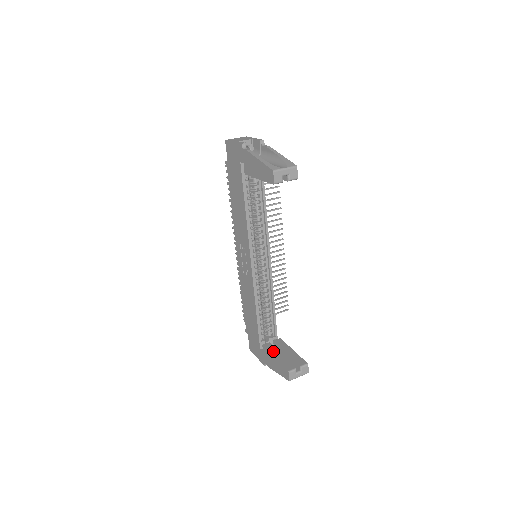
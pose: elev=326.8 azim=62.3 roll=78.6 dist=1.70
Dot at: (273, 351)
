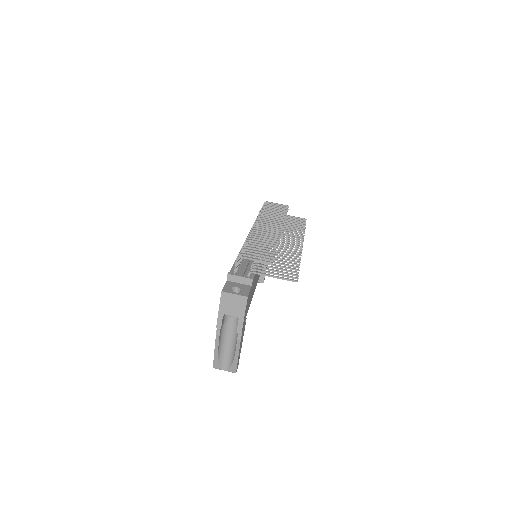
Dot at: occluded
